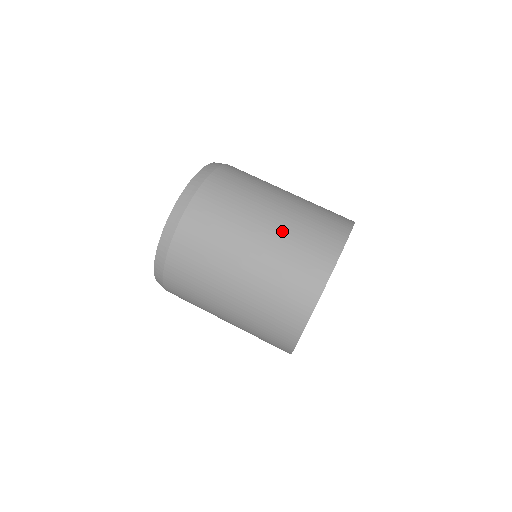
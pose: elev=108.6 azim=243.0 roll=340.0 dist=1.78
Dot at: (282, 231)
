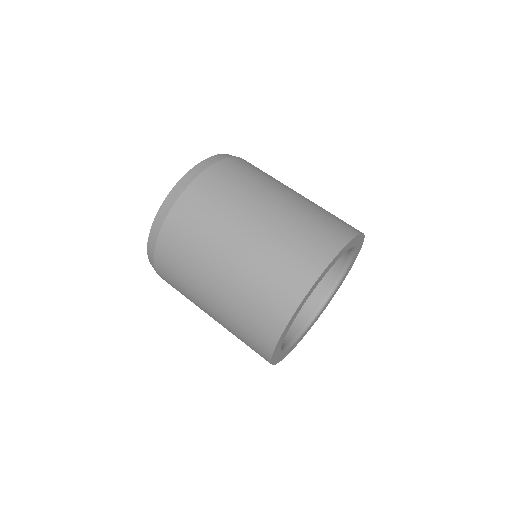
Dot at: (287, 215)
